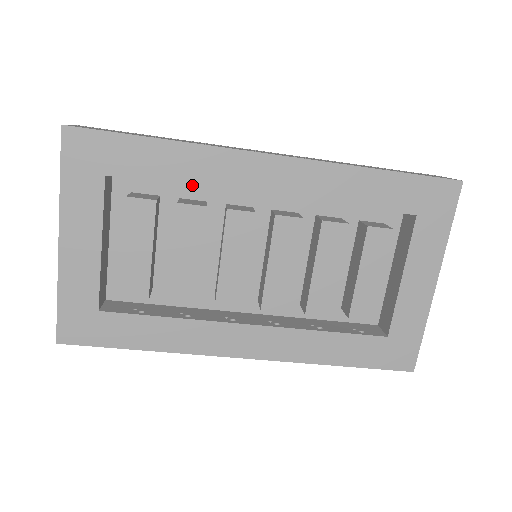
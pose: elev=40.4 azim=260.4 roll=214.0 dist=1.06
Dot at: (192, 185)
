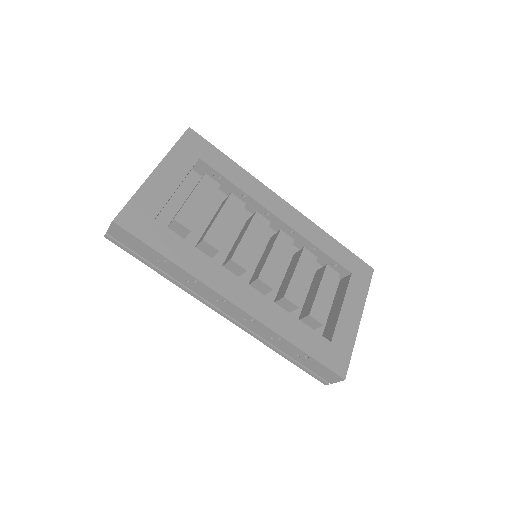
Dot at: (242, 190)
